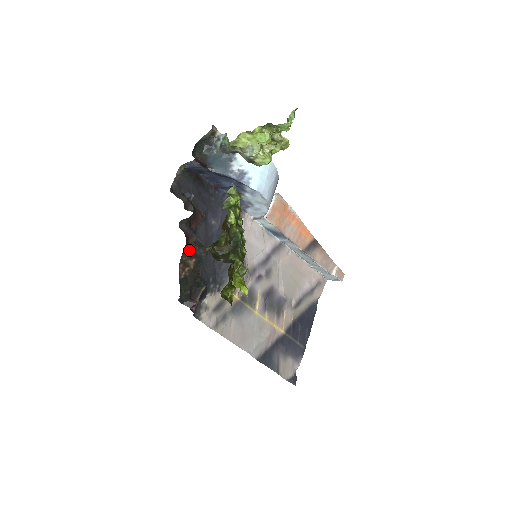
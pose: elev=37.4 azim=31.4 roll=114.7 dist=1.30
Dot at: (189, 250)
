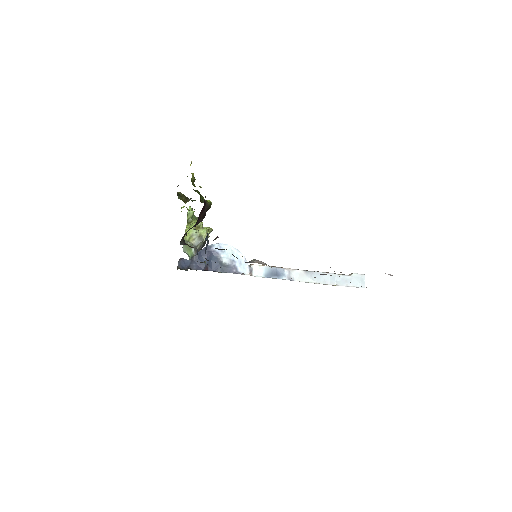
Dot at: occluded
